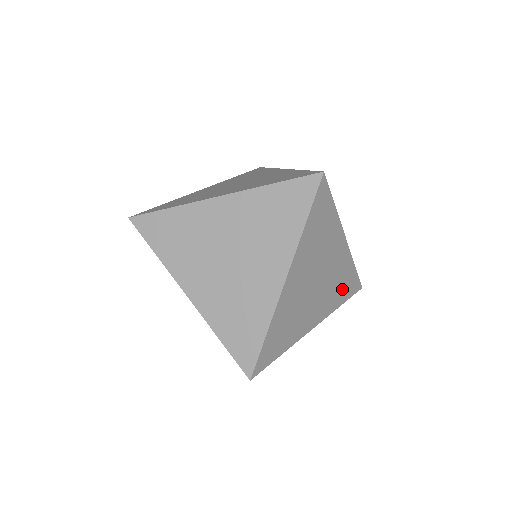
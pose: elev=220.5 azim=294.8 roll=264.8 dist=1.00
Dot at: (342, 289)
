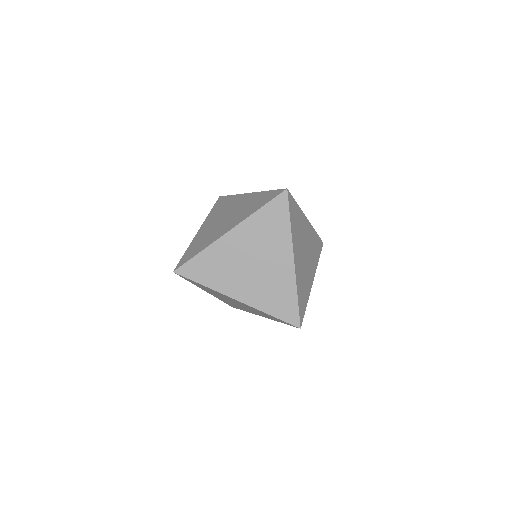
Dot at: occluded
